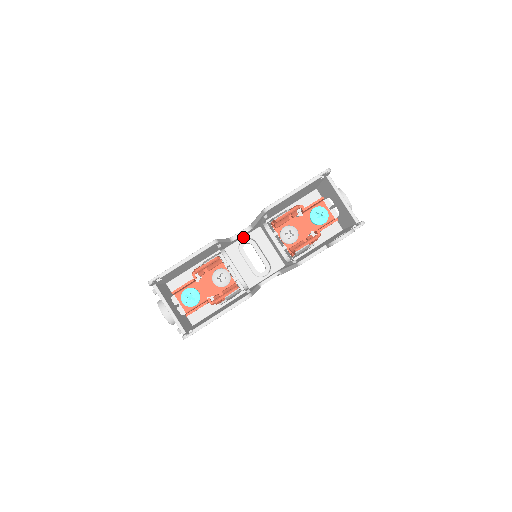
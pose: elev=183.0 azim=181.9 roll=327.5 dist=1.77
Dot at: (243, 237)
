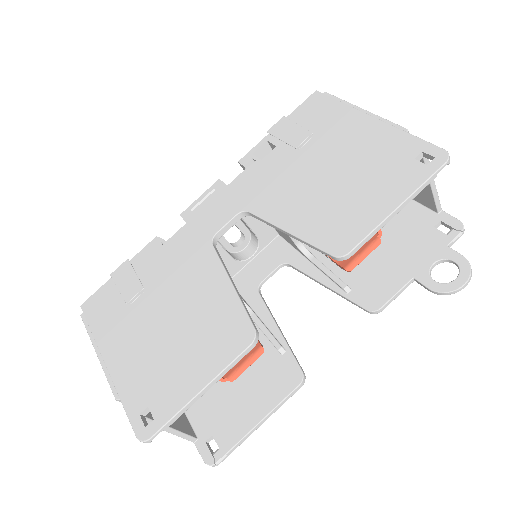
Dot at: occluded
